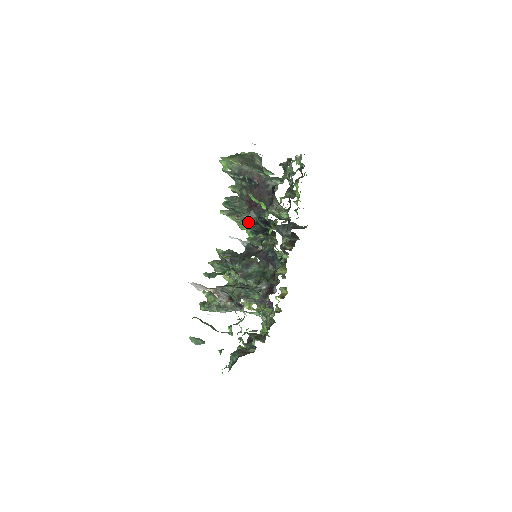
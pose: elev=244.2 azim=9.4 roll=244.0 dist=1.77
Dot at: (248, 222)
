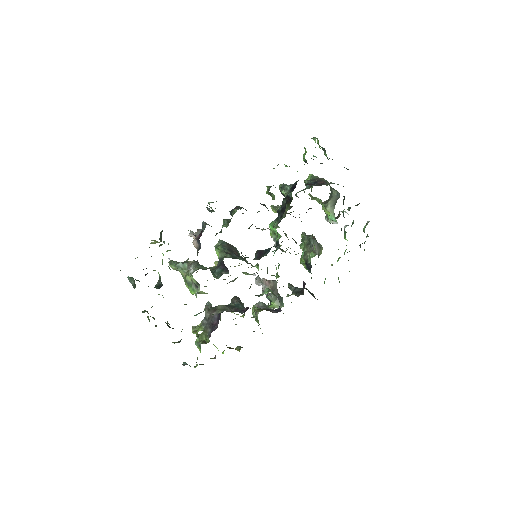
Dot at: occluded
